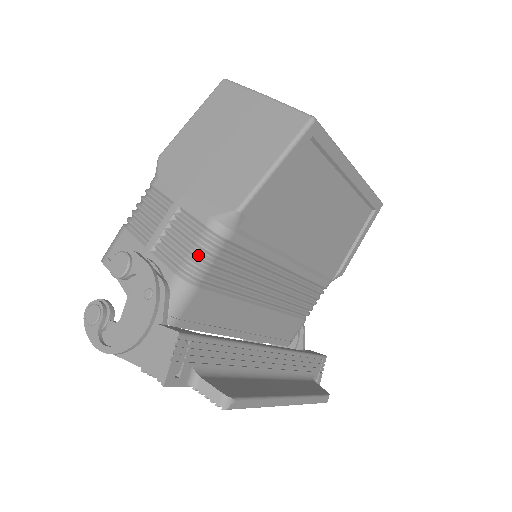
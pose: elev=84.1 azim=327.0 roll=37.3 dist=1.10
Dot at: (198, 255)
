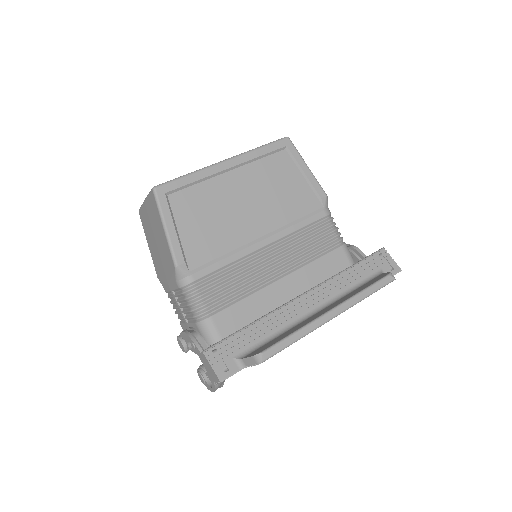
Dot at: (191, 304)
